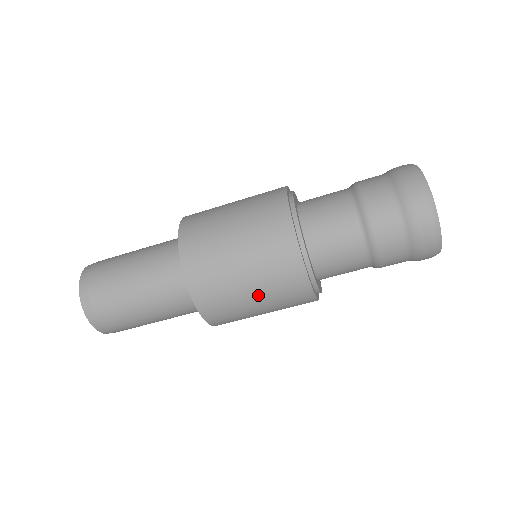
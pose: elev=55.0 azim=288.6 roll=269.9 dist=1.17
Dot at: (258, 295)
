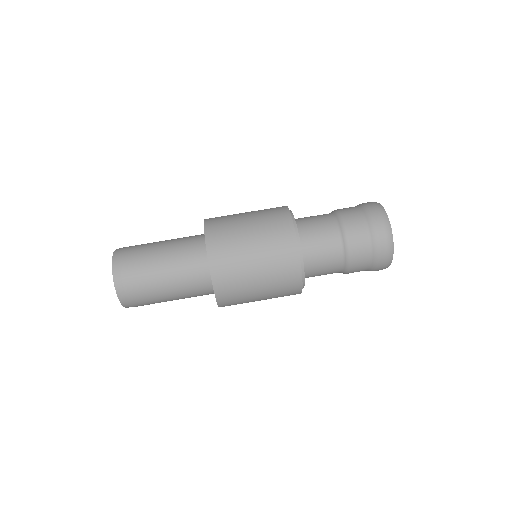
Dot at: (255, 239)
